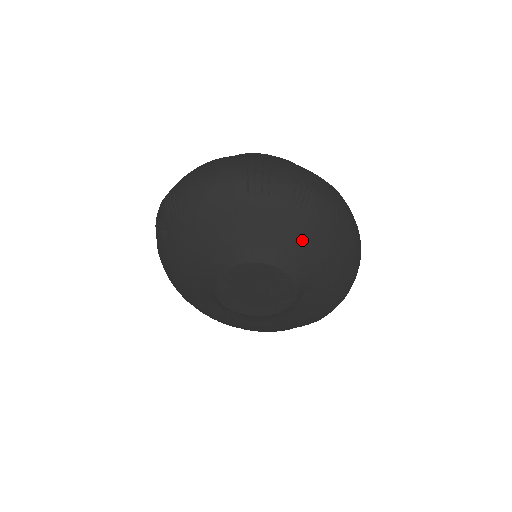
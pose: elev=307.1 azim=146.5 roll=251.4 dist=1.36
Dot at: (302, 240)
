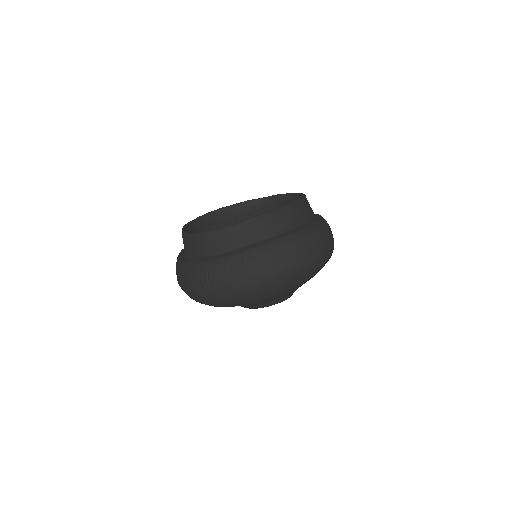
Dot at: (269, 300)
